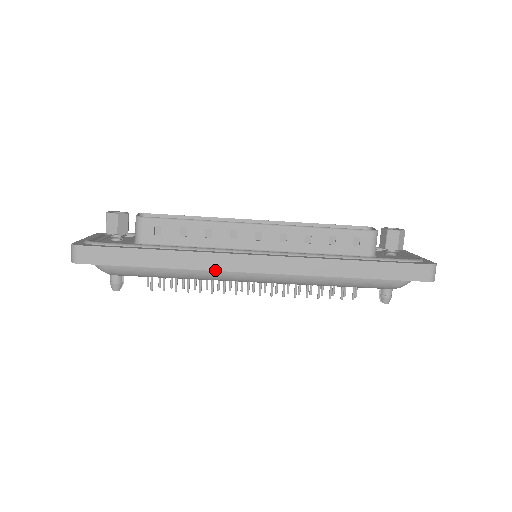
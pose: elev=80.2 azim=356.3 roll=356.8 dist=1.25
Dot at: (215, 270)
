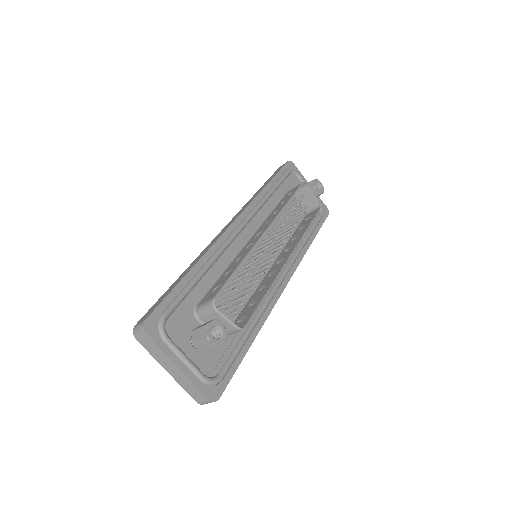
Dot at: occluded
